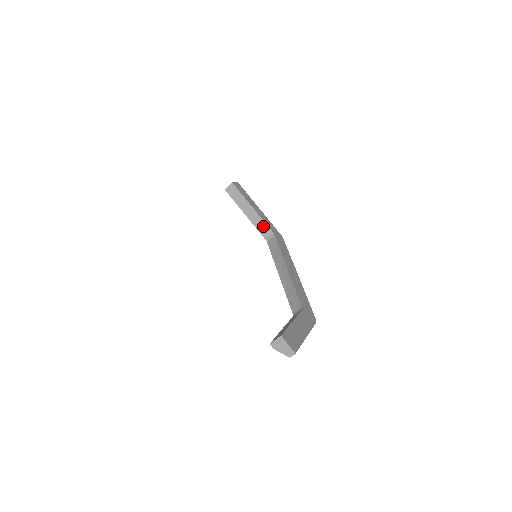
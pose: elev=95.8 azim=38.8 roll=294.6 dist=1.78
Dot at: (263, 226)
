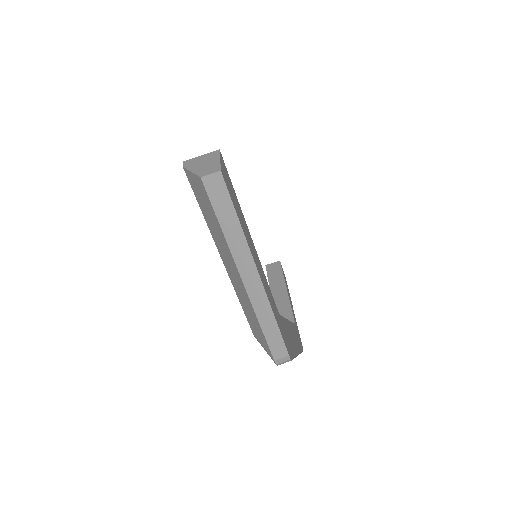
Dot at: (286, 311)
